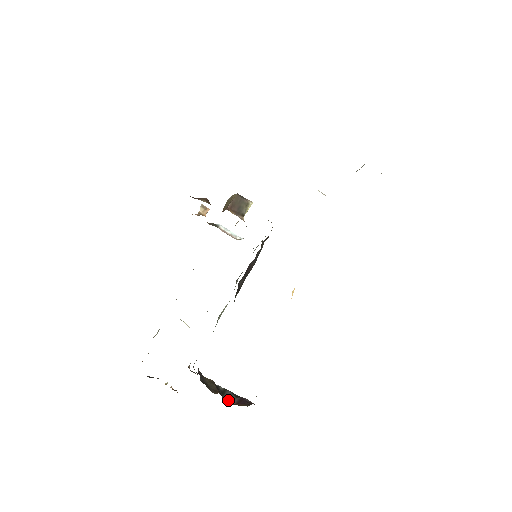
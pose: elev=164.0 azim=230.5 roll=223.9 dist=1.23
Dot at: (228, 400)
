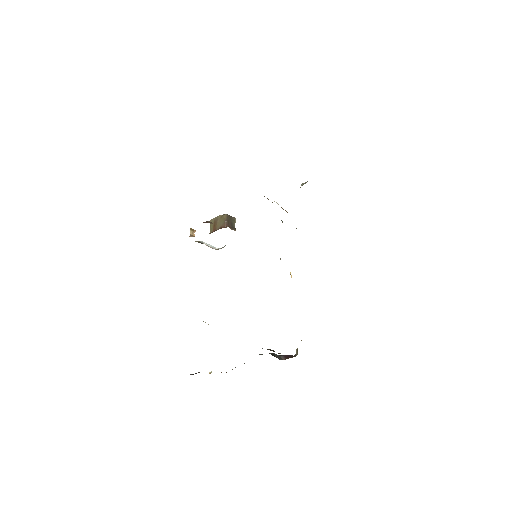
Dot at: (280, 358)
